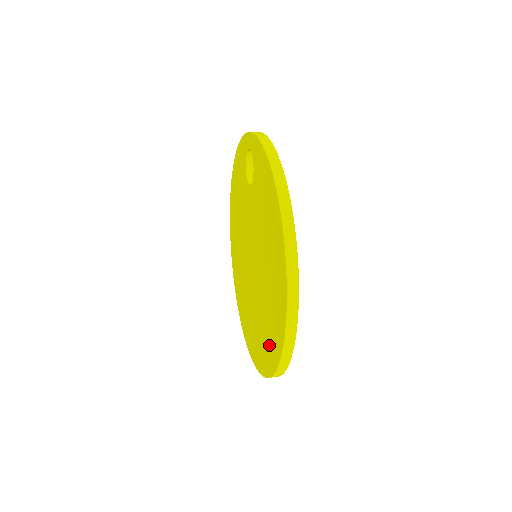
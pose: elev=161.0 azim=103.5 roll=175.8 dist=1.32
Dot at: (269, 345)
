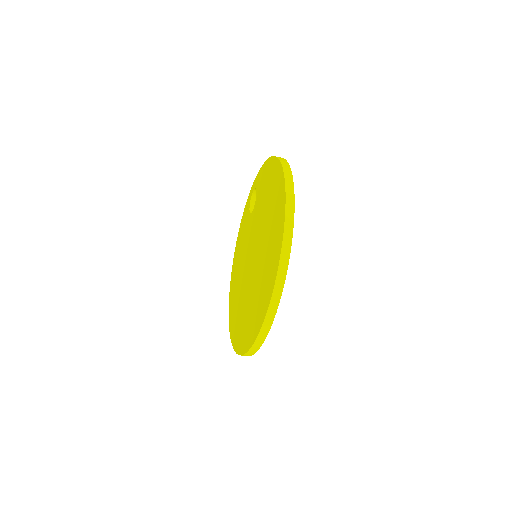
Dot at: (270, 272)
